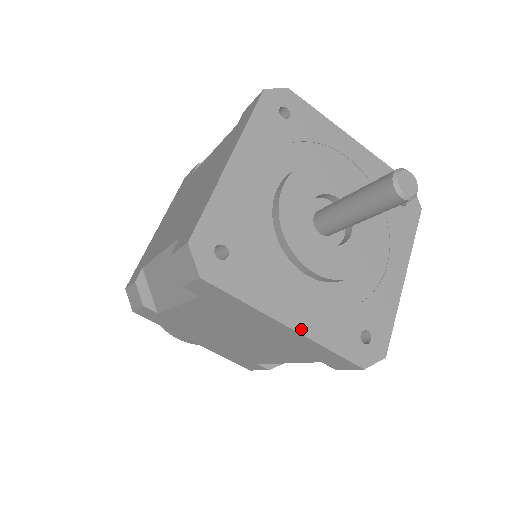
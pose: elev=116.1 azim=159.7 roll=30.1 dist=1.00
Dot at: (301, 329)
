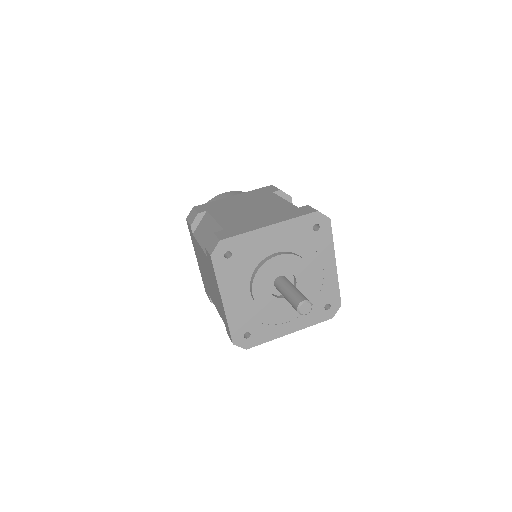
Dot at: (226, 307)
